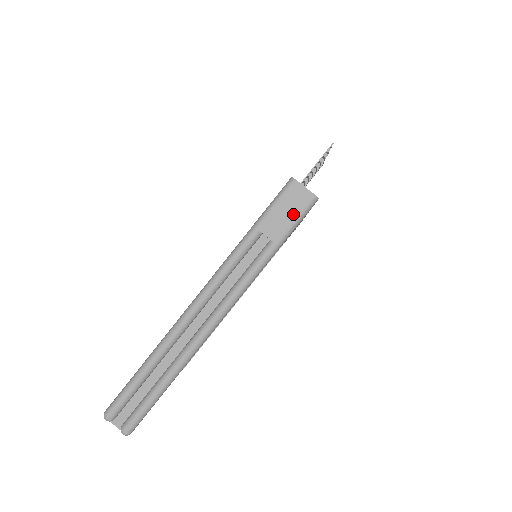
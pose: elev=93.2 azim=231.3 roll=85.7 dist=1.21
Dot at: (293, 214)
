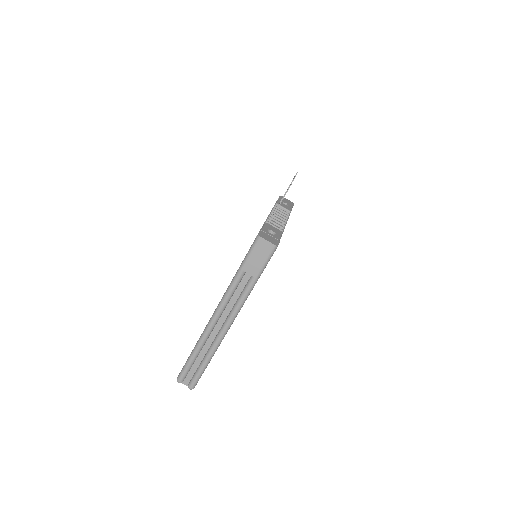
Dot at: (263, 259)
